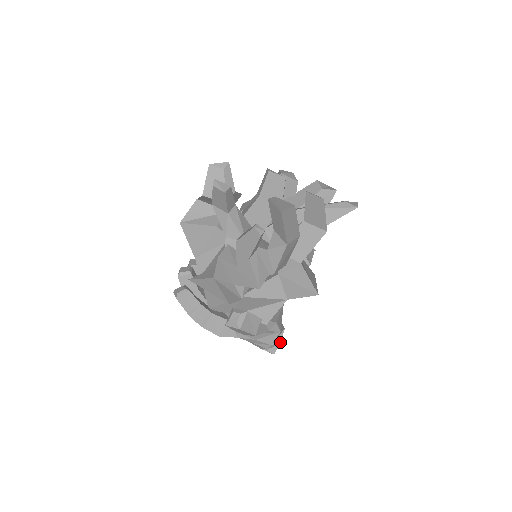
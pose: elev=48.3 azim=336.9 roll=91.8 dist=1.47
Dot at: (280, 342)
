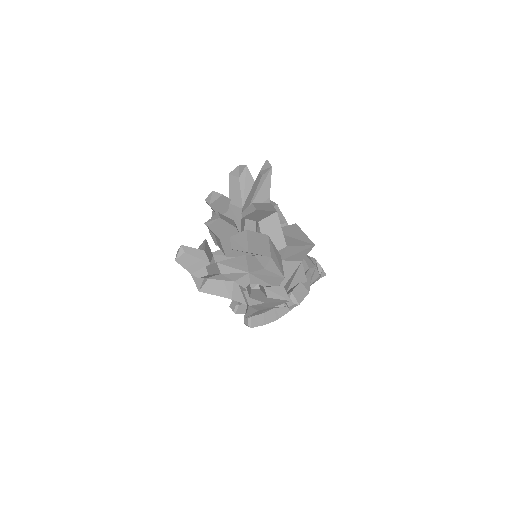
Dot at: (322, 268)
